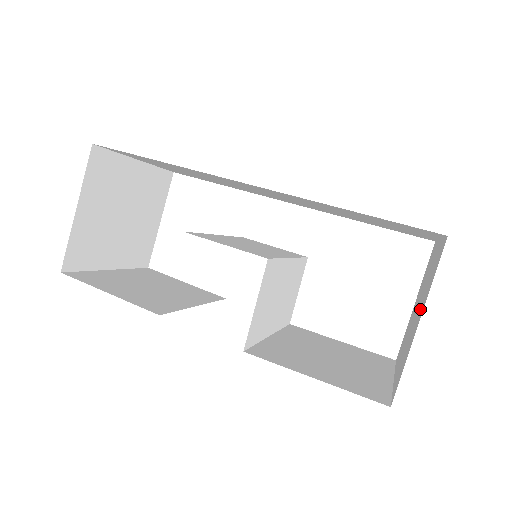
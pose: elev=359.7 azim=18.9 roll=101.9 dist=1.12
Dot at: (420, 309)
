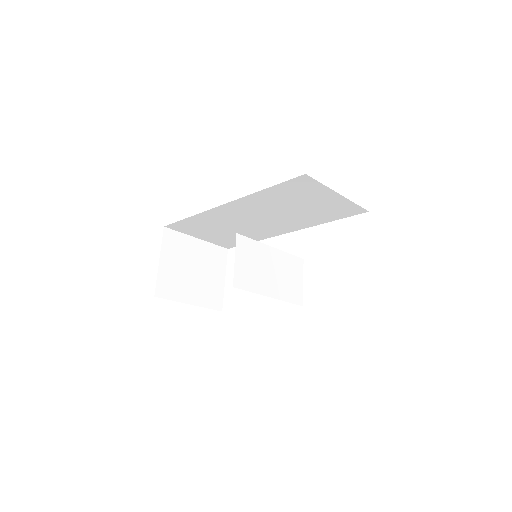
Dot at: occluded
